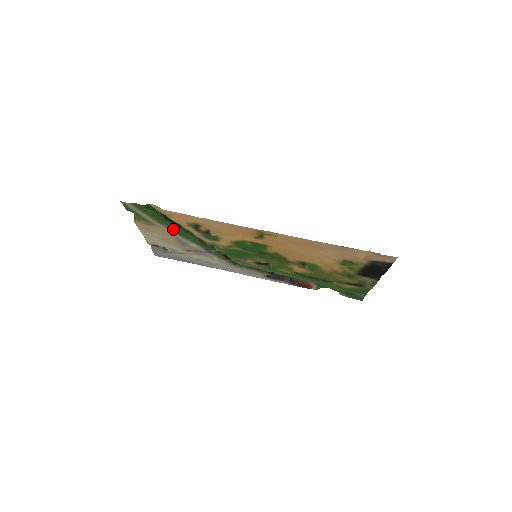
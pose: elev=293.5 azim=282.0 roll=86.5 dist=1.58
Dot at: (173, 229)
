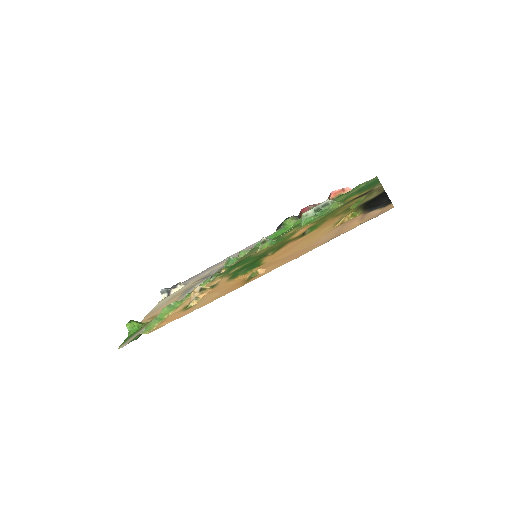
Dot at: occluded
